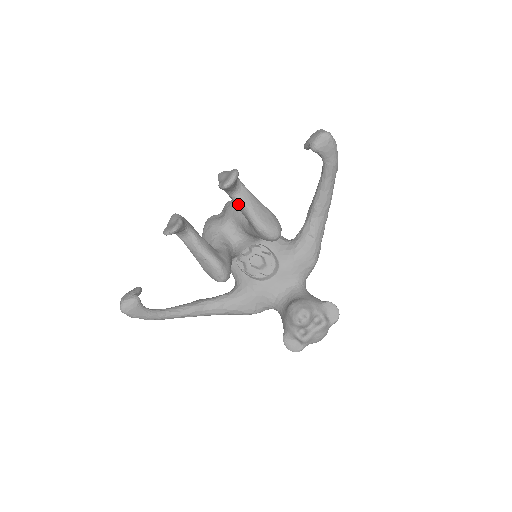
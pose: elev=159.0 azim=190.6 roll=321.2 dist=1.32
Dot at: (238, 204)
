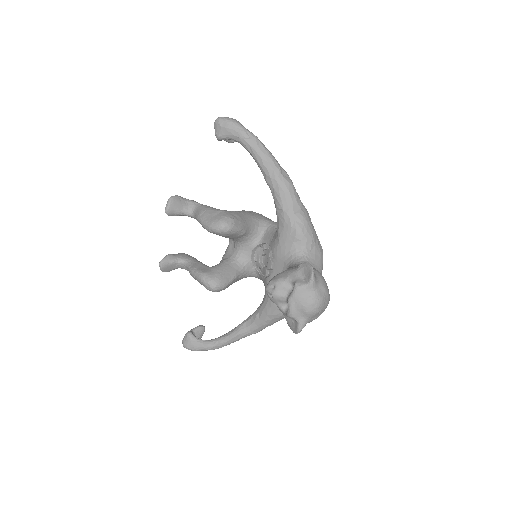
Dot at: (197, 220)
